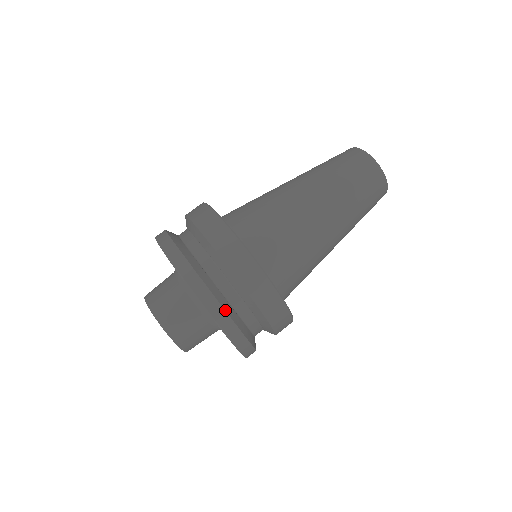
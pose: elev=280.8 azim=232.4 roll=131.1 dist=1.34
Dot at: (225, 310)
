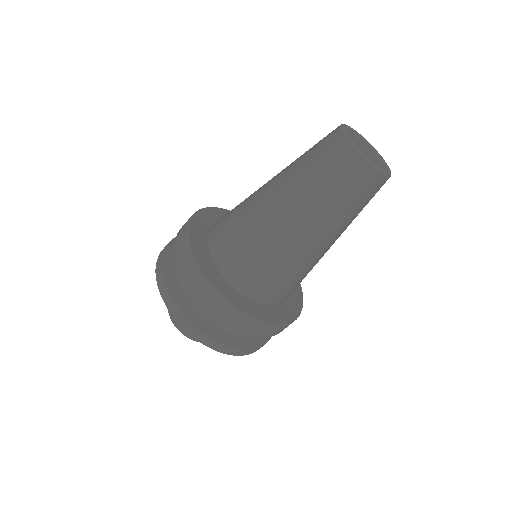
Dot at: (219, 343)
